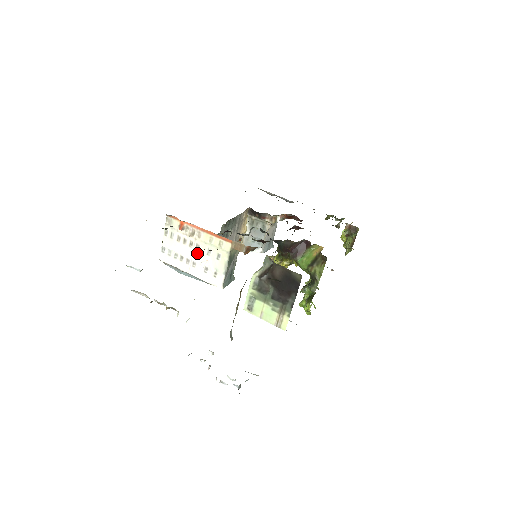
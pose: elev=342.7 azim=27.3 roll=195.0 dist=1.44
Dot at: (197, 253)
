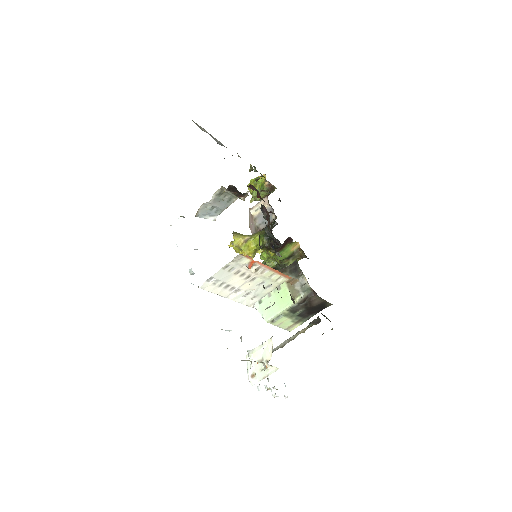
Dot at: occluded
